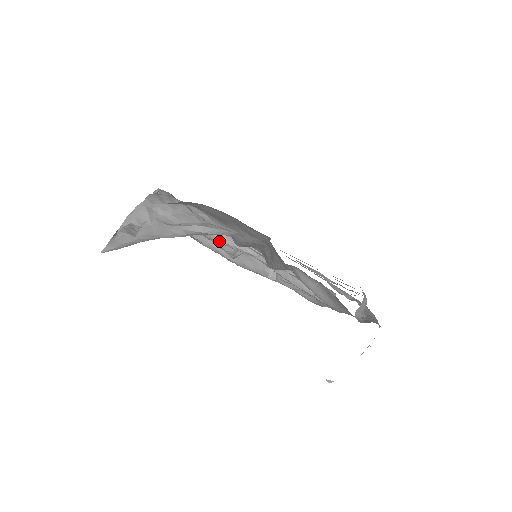
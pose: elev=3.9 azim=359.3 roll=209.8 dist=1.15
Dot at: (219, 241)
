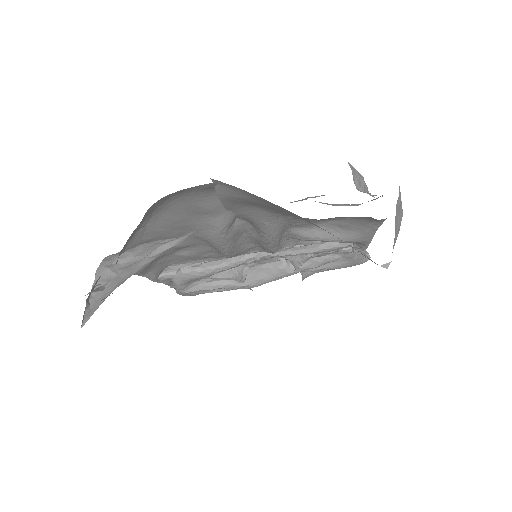
Dot at: (215, 271)
